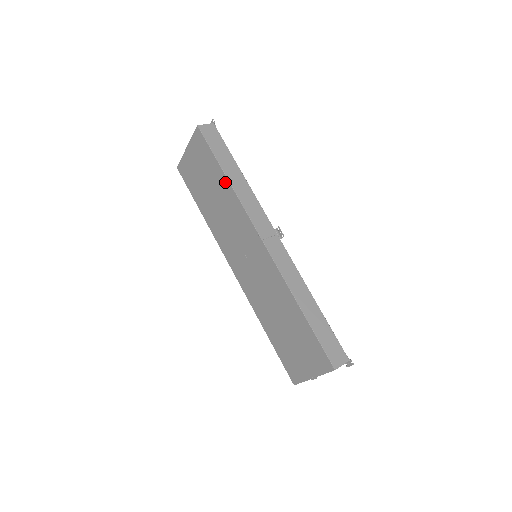
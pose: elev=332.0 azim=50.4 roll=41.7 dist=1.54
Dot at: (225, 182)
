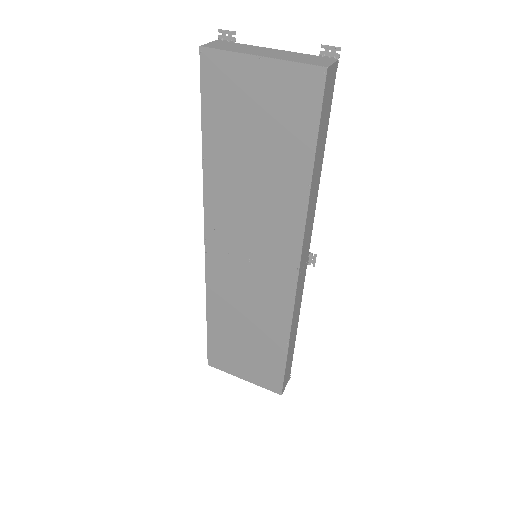
Dot at: (302, 182)
